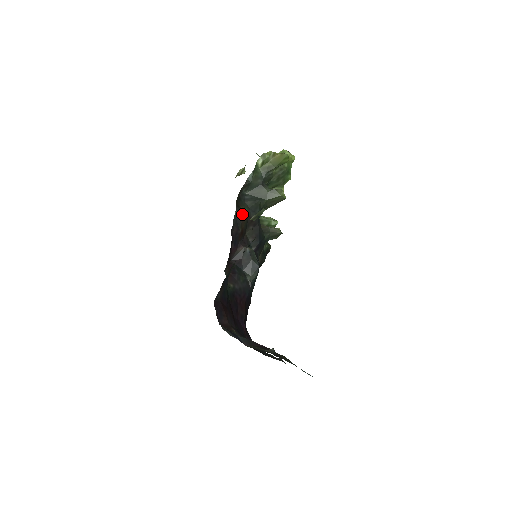
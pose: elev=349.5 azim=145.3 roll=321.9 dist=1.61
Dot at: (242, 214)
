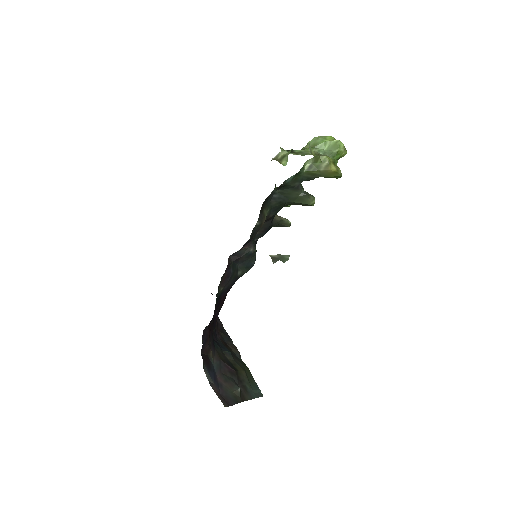
Dot at: (262, 223)
